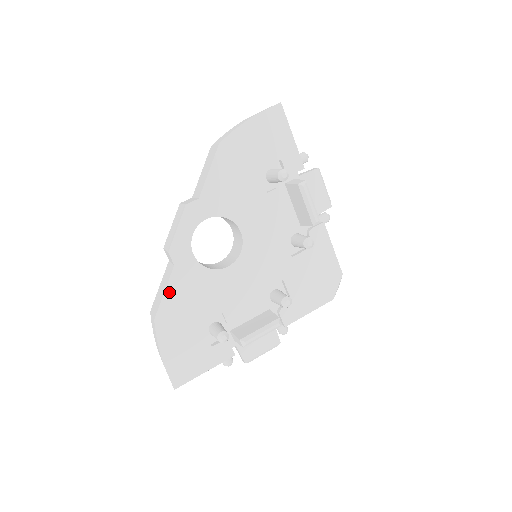
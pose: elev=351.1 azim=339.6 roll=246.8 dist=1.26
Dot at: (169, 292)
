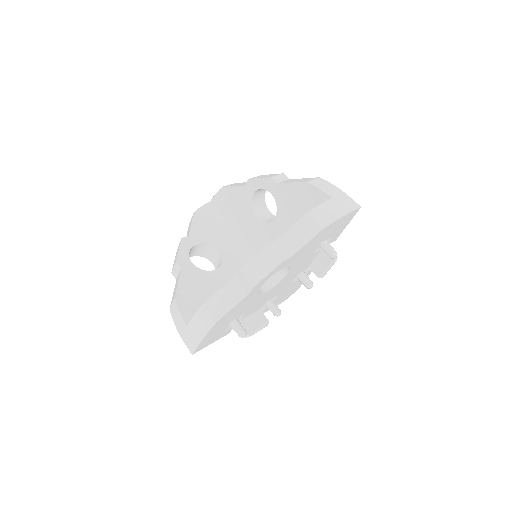
Dot at: (235, 308)
